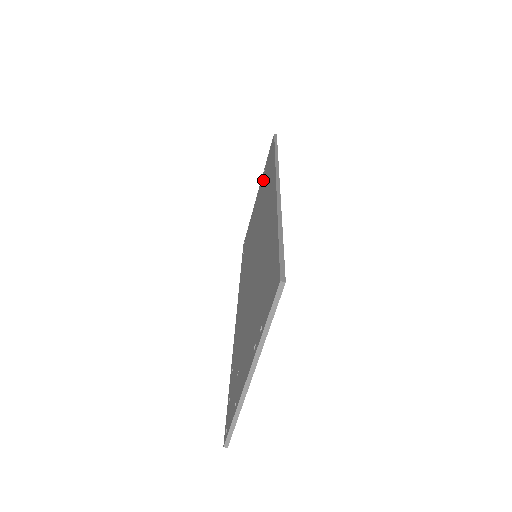
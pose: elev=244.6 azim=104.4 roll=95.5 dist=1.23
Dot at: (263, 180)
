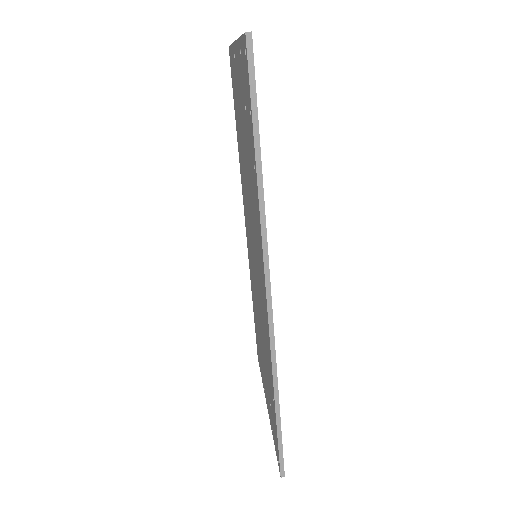
Dot at: occluded
